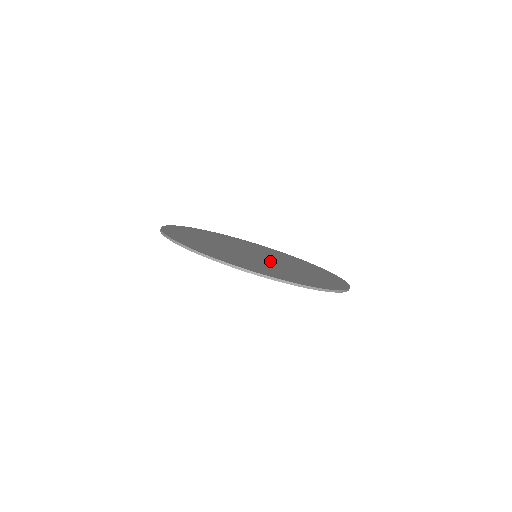
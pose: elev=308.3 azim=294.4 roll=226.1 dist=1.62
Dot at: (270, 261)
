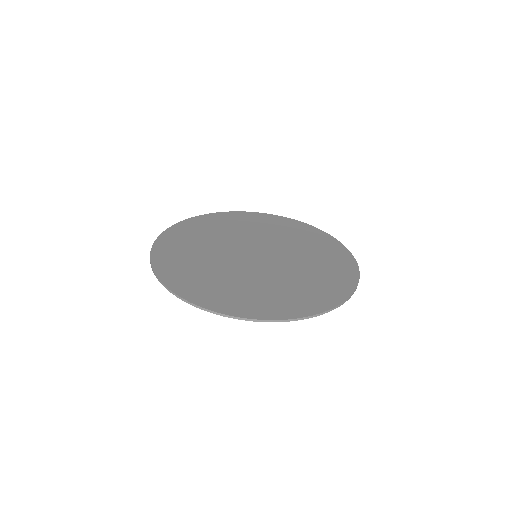
Dot at: (277, 257)
